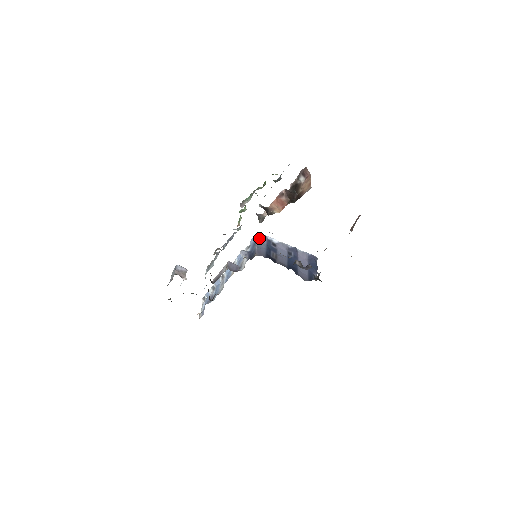
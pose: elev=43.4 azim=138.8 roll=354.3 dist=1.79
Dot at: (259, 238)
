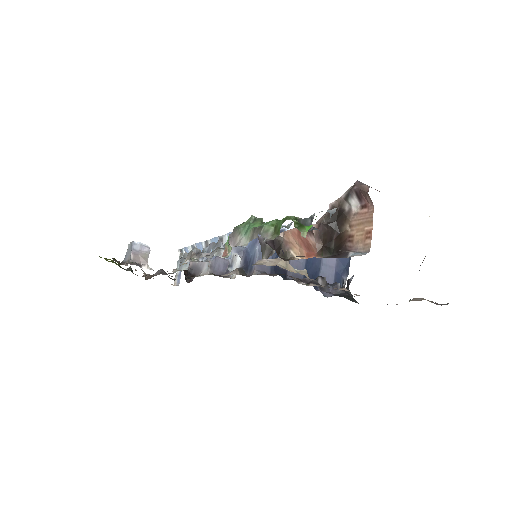
Dot at: occluded
